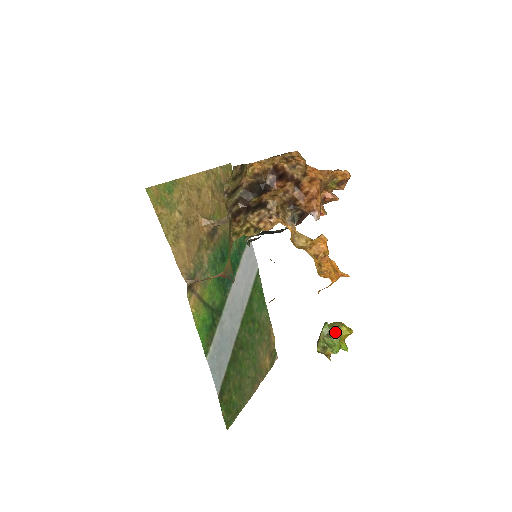
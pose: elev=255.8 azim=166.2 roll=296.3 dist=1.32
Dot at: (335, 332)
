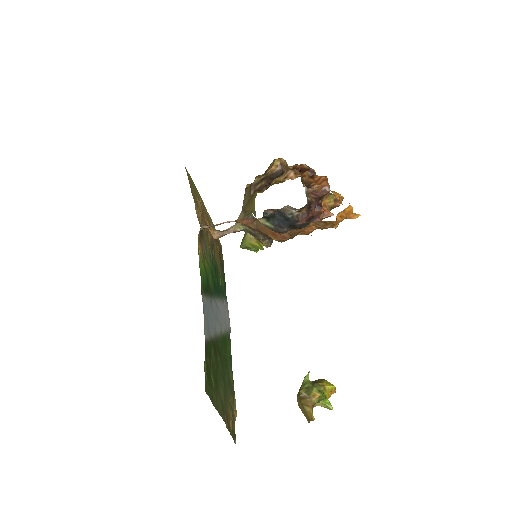
Dot at: (318, 382)
